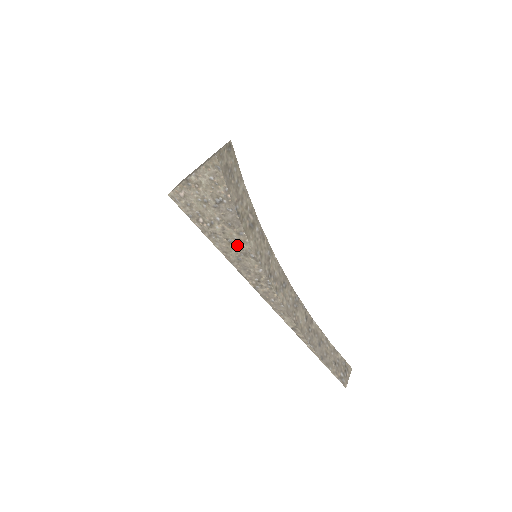
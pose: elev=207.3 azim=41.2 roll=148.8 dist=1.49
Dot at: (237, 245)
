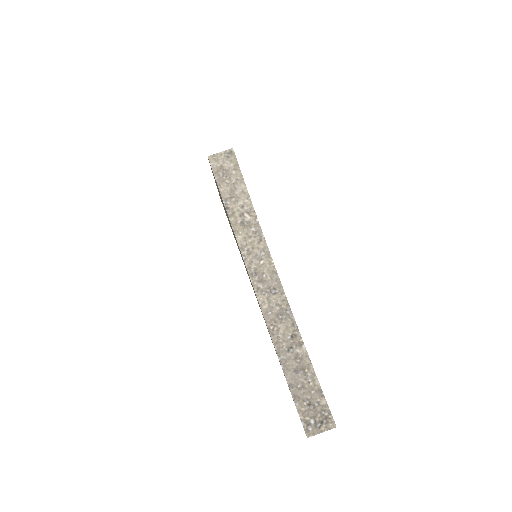
Dot at: occluded
